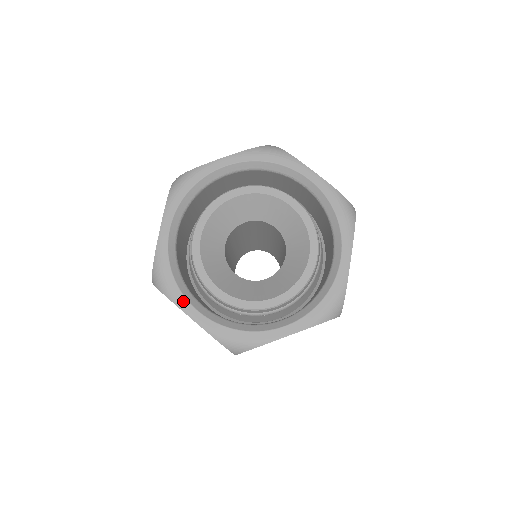
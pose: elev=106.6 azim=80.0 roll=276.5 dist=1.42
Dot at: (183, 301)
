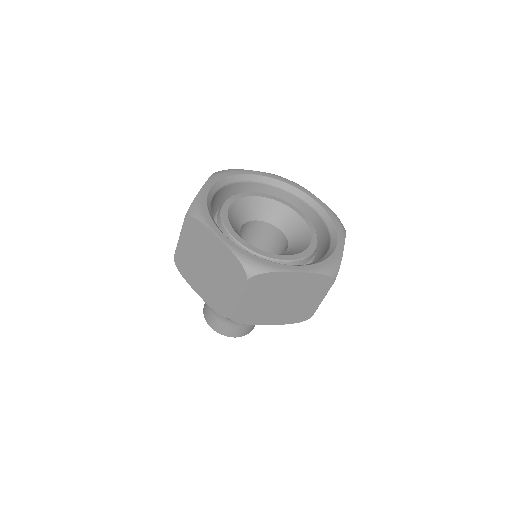
Dot at: (282, 266)
